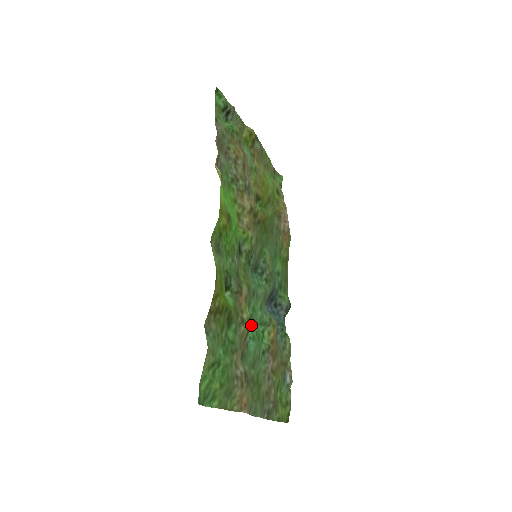
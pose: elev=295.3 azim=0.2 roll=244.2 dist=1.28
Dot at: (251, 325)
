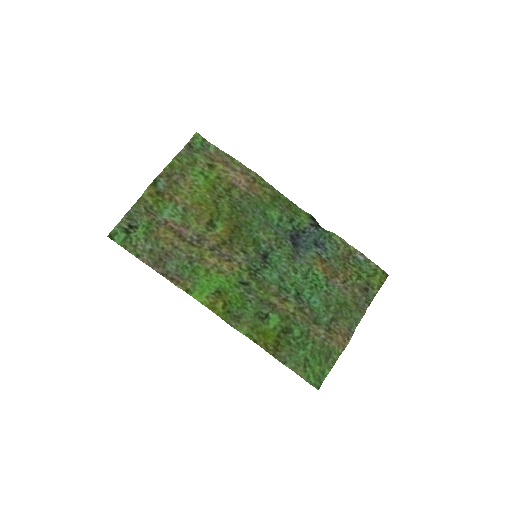
Dot at: (302, 292)
